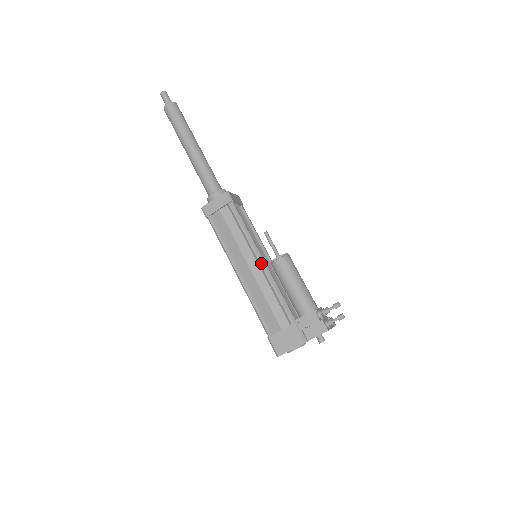
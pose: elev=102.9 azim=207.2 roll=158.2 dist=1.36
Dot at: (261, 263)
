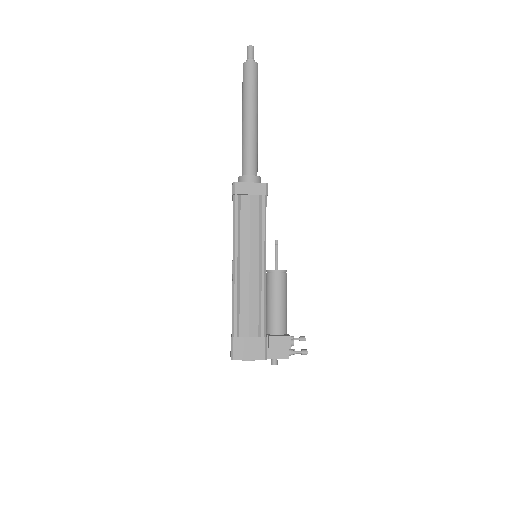
Dot at: (263, 267)
